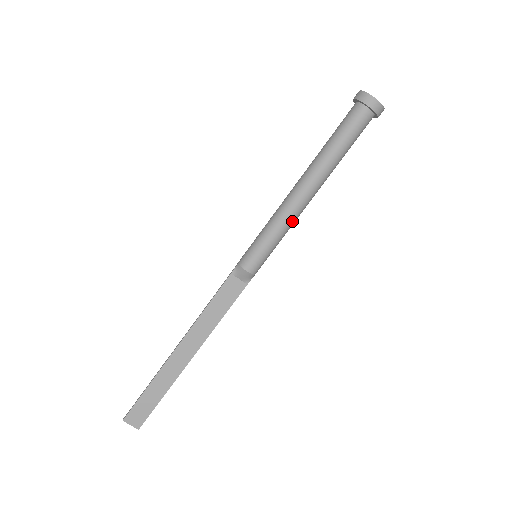
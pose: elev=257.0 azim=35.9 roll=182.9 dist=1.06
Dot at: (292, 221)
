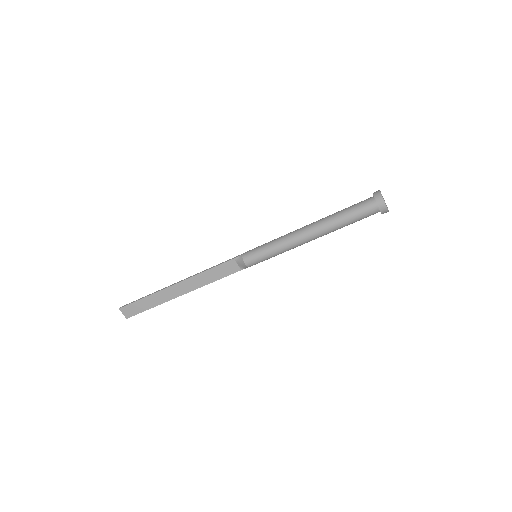
Dot at: (290, 248)
